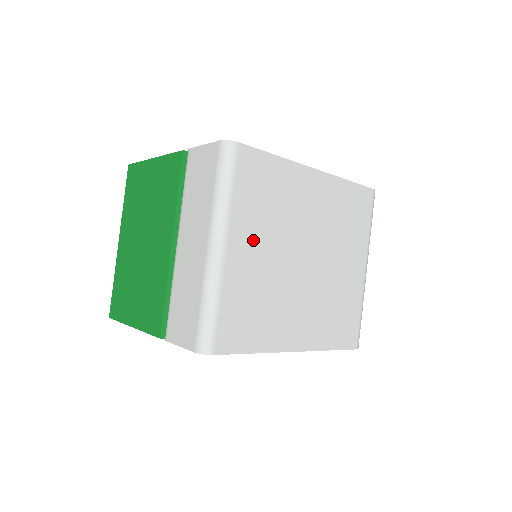
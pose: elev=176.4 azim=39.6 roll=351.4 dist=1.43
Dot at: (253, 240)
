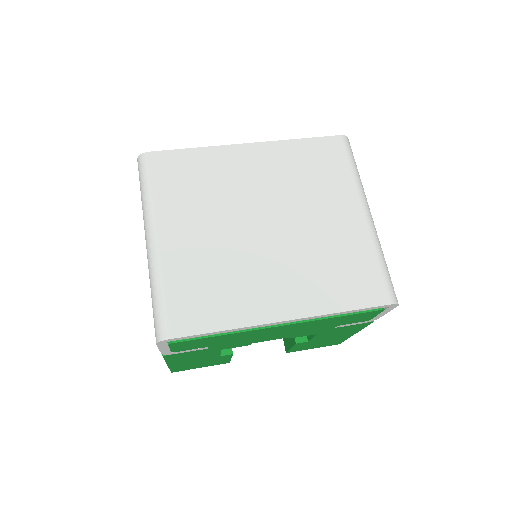
Dot at: (188, 224)
